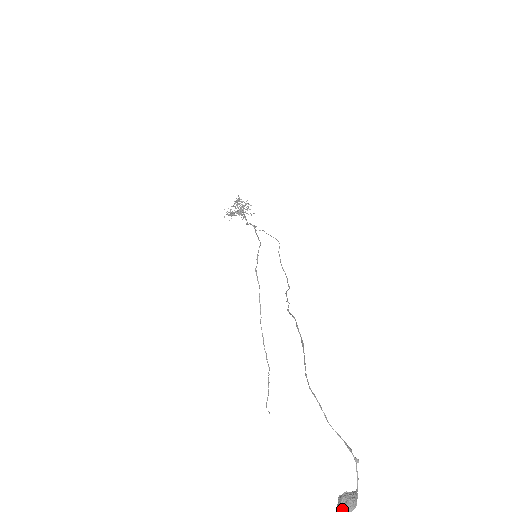
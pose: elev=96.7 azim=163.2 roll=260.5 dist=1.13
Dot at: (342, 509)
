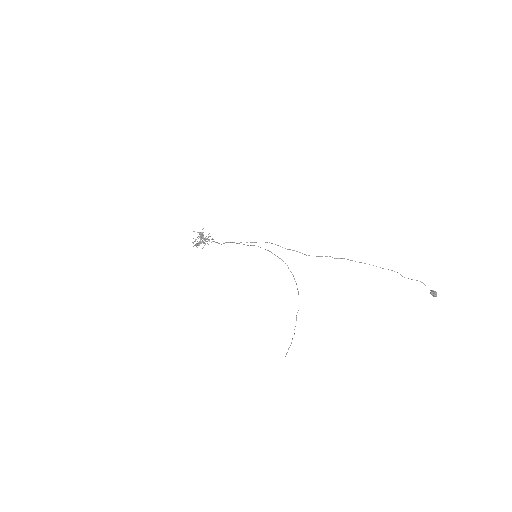
Dot at: occluded
